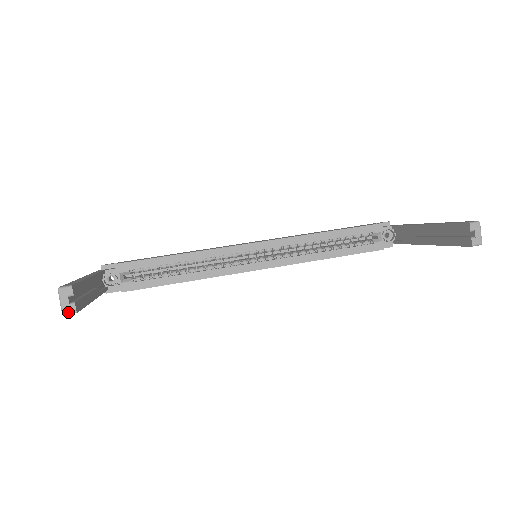
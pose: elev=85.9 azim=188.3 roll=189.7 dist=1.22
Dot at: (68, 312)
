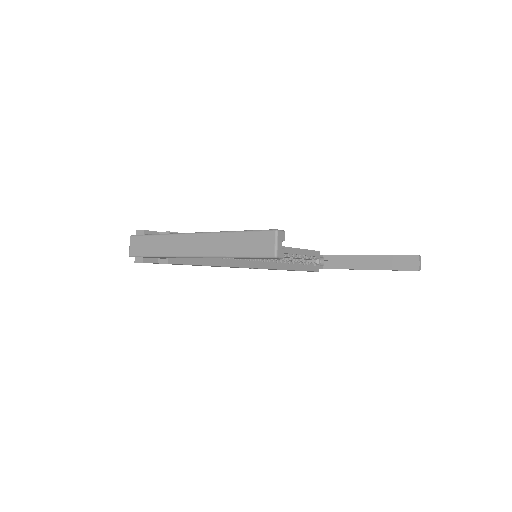
Dot at: (280, 256)
